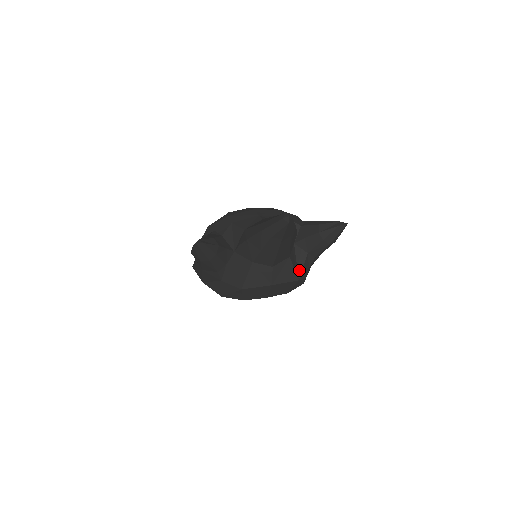
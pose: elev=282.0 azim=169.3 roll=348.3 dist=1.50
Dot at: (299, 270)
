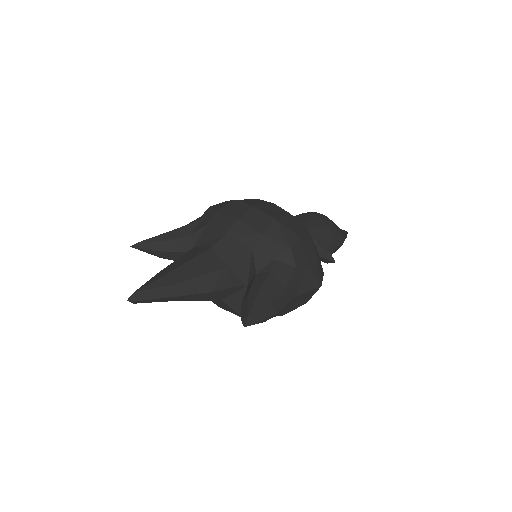
Dot at: occluded
